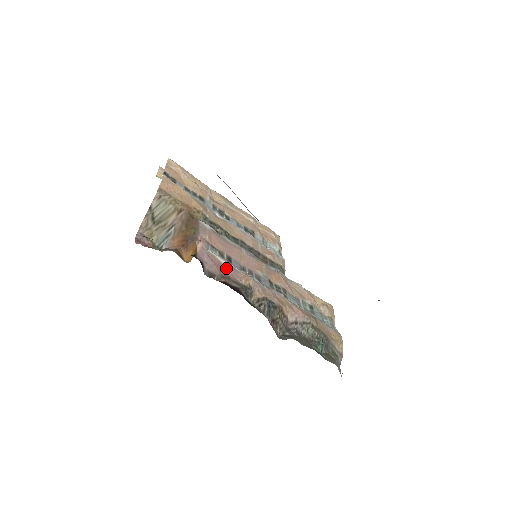
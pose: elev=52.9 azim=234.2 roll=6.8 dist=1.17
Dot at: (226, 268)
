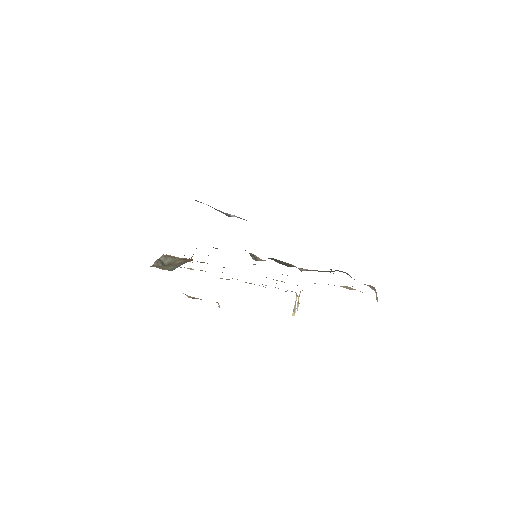
Dot at: occluded
